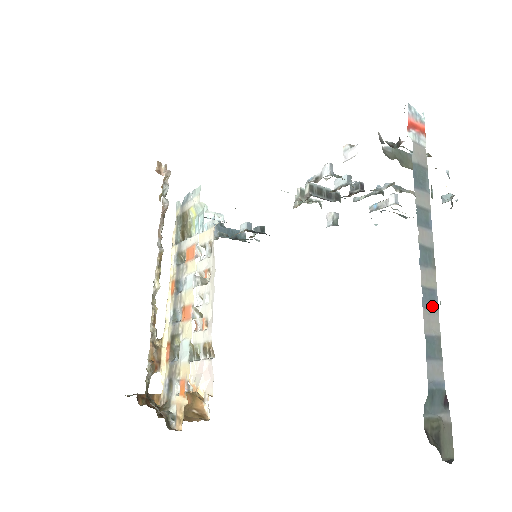
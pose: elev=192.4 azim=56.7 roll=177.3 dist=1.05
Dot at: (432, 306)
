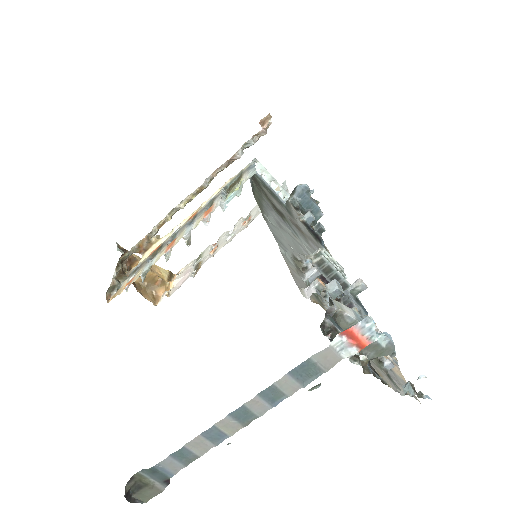
Dot at: (212, 440)
